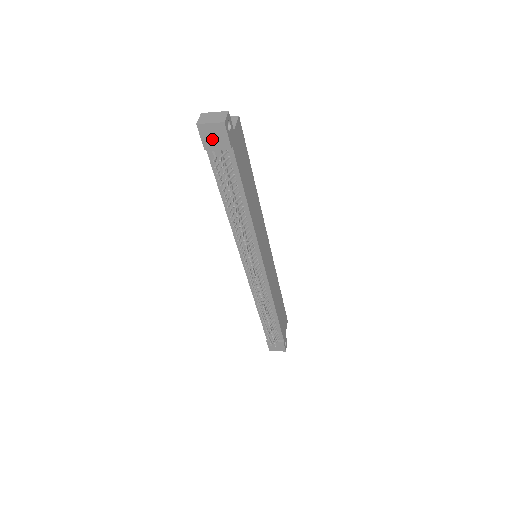
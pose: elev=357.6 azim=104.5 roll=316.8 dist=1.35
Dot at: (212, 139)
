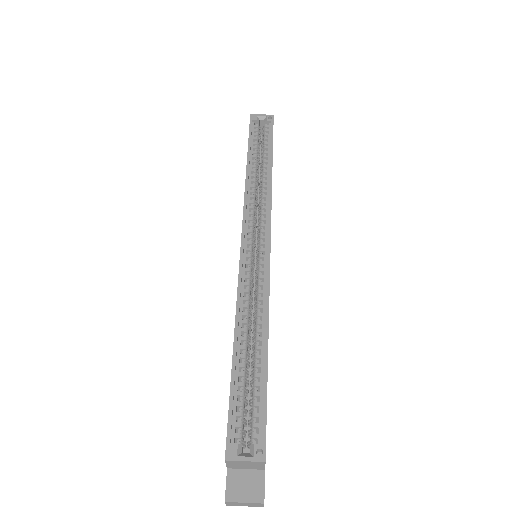
Dot at: occluded
